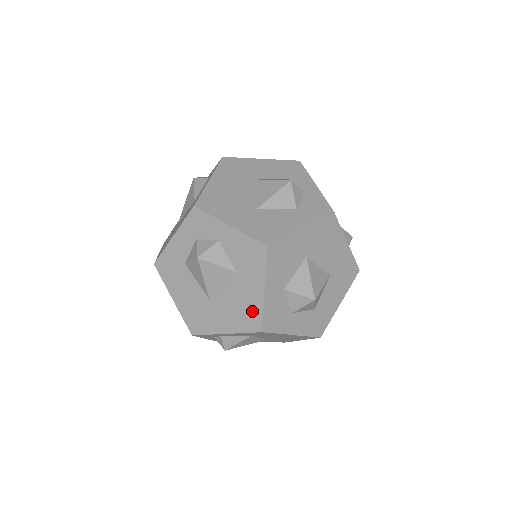
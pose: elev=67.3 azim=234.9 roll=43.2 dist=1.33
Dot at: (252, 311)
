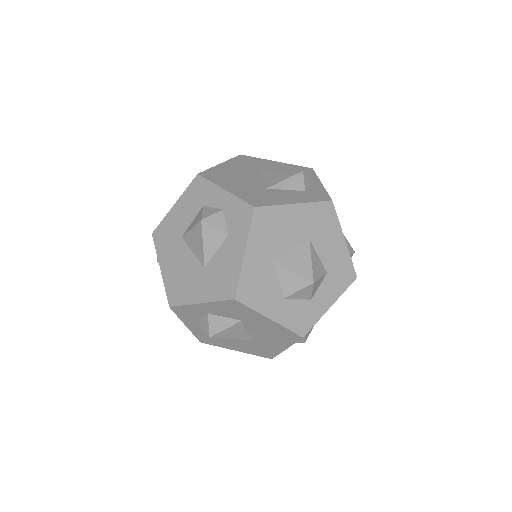
Dot at: (281, 332)
